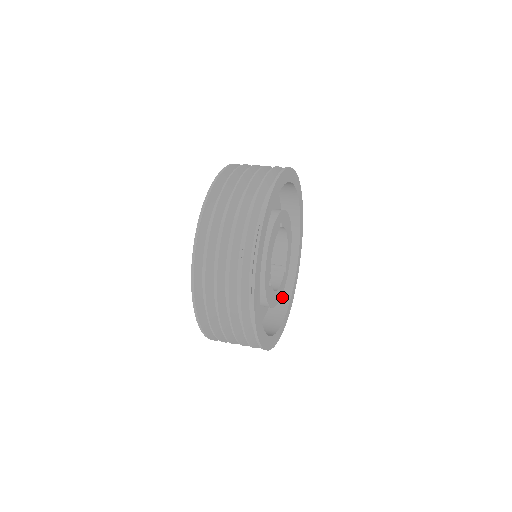
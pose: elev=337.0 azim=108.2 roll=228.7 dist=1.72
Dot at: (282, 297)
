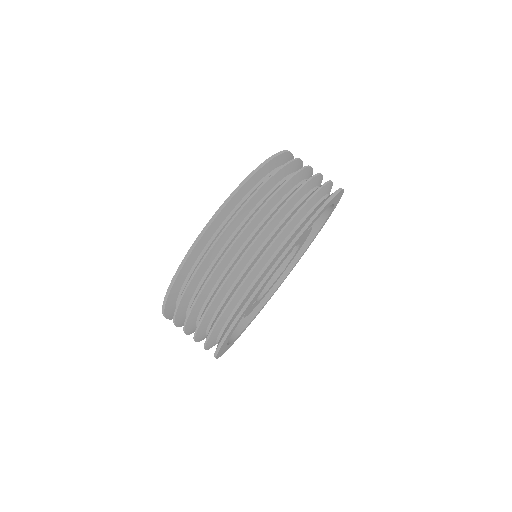
Dot at: occluded
